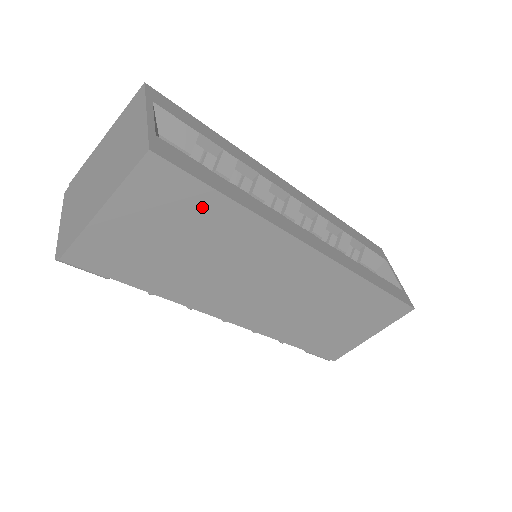
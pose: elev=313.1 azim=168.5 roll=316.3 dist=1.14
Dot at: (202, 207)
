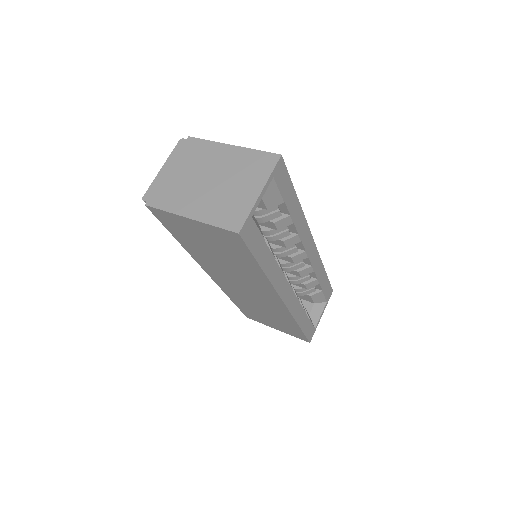
Dot at: (242, 256)
